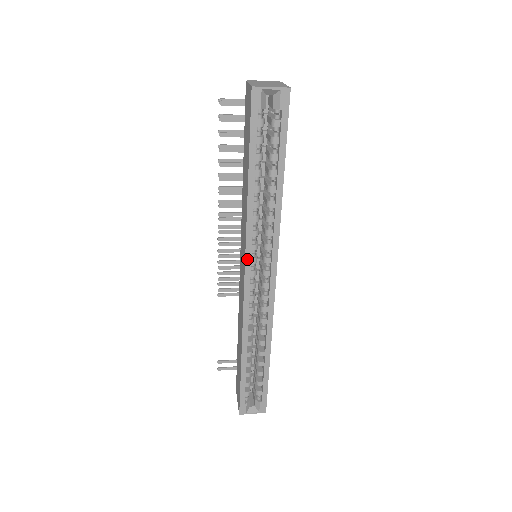
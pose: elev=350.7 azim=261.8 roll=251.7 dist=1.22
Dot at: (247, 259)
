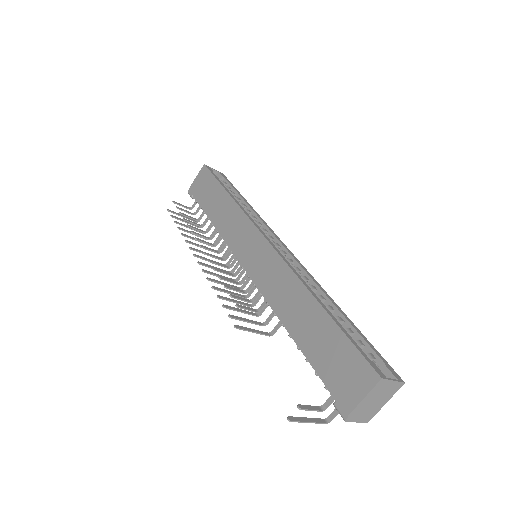
Dot at: (257, 227)
